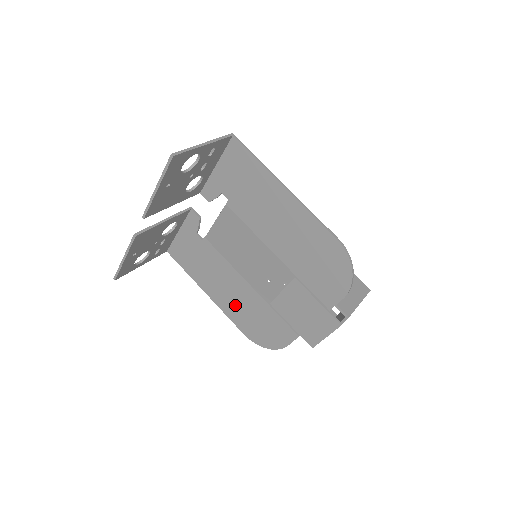
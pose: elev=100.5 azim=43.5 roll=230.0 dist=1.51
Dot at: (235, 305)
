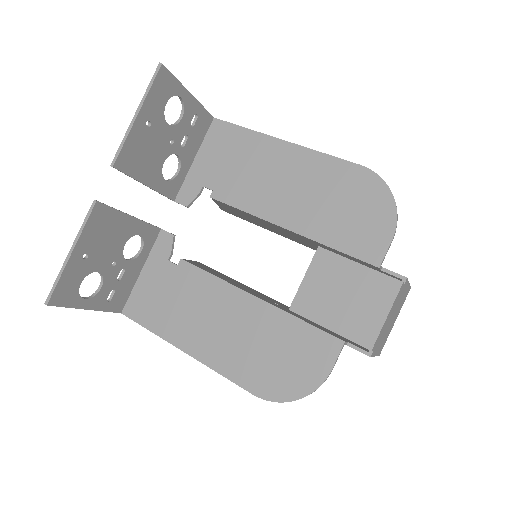
Dot at: (234, 345)
